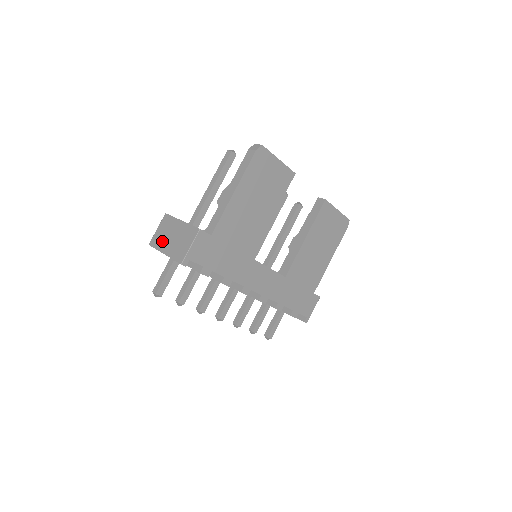
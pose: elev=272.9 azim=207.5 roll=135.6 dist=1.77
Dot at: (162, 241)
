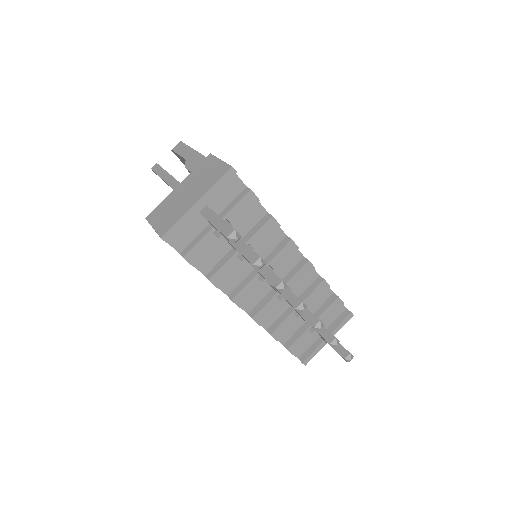
Dot at: (177, 210)
